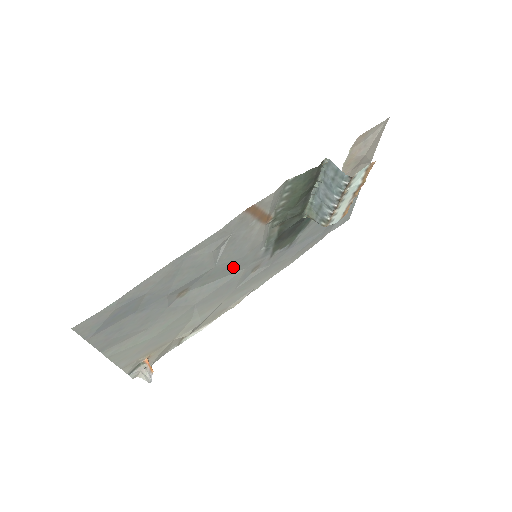
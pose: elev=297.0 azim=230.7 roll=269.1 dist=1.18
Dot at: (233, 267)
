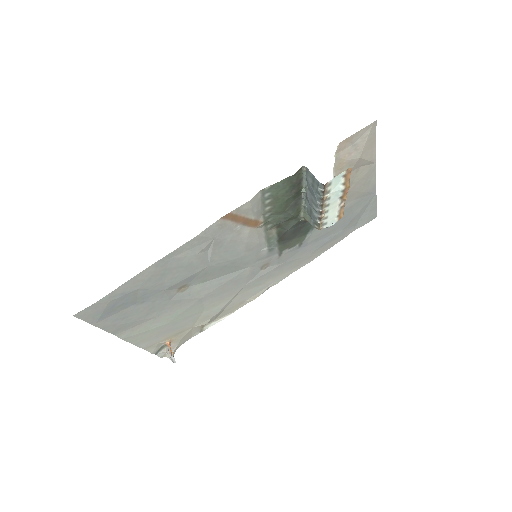
Dot at: (233, 266)
